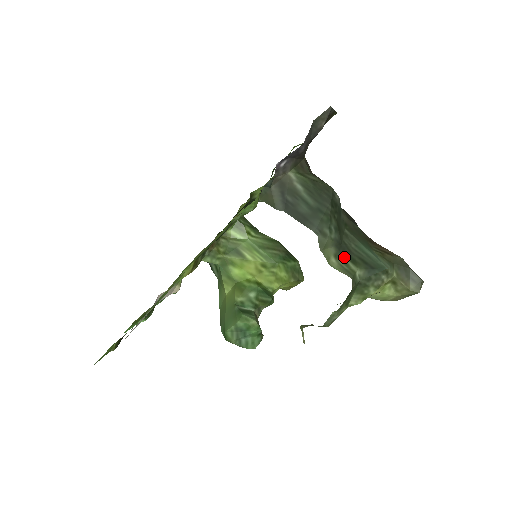
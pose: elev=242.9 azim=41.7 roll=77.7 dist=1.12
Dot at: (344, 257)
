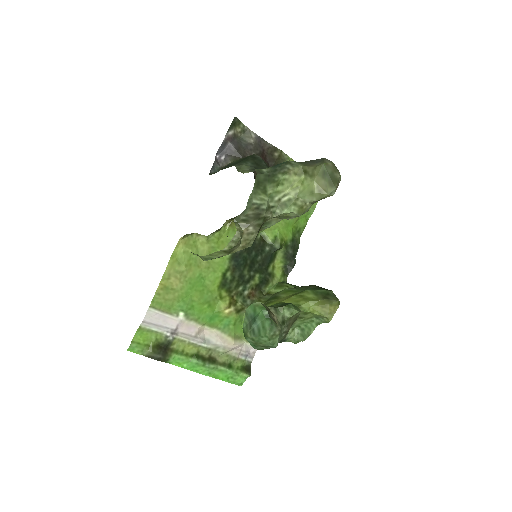
Dot at: occluded
